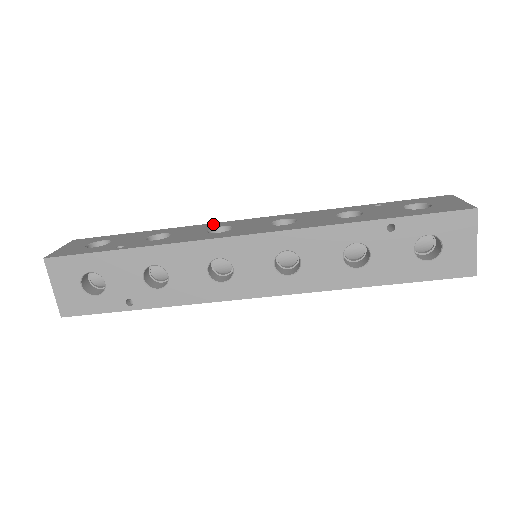
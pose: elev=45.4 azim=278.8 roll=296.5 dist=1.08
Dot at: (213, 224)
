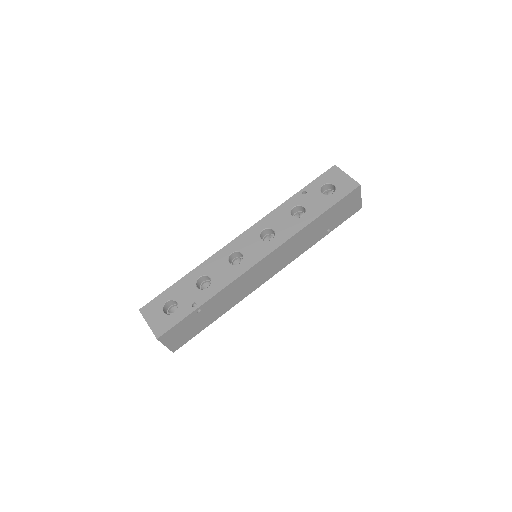
Dot at: occluded
